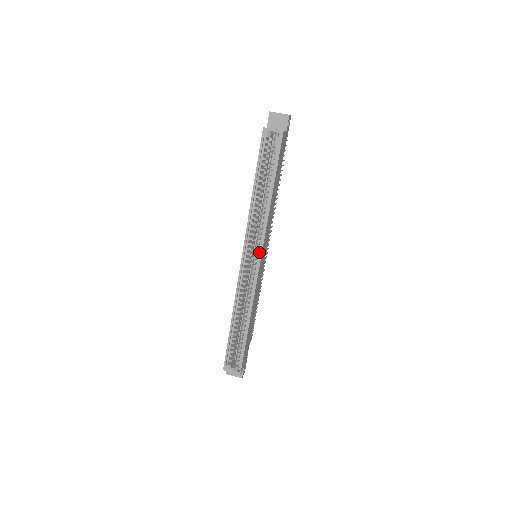
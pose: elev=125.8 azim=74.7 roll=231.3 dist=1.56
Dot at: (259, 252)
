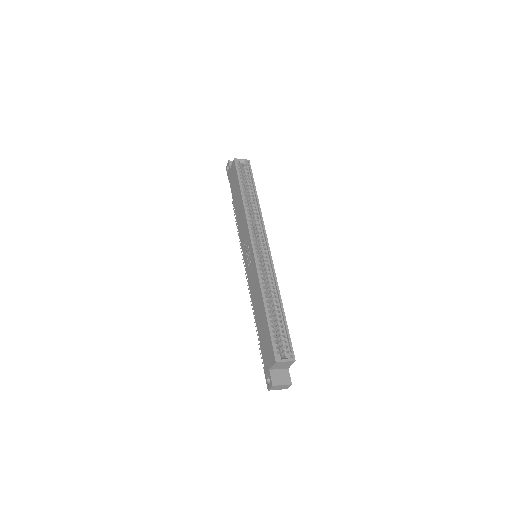
Dot at: (264, 239)
